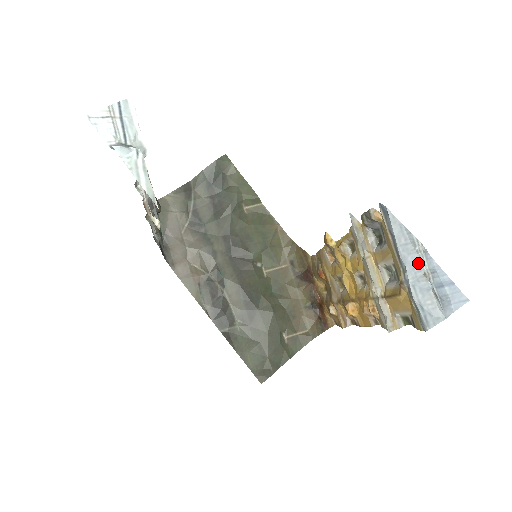
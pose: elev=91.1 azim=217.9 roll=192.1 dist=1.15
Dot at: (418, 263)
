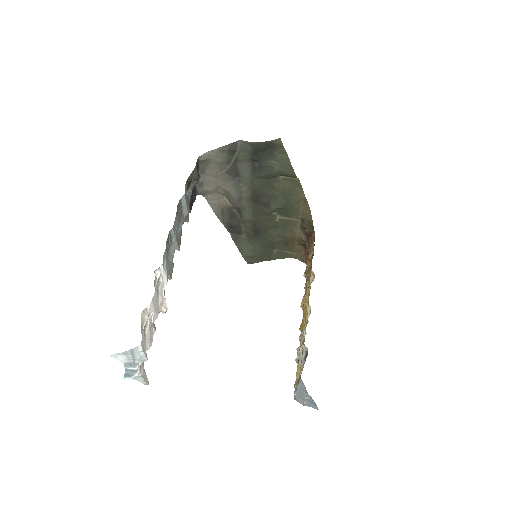
Dot at: (304, 394)
